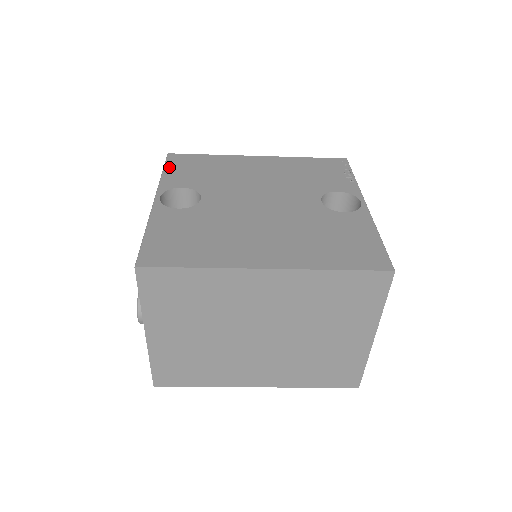
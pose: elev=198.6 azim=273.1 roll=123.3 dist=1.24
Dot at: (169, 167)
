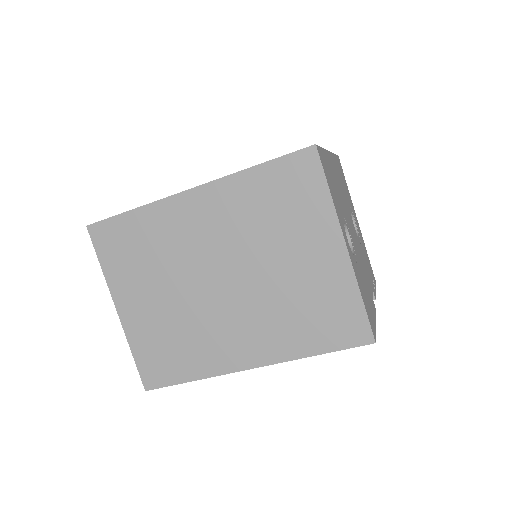
Dot at: occluded
